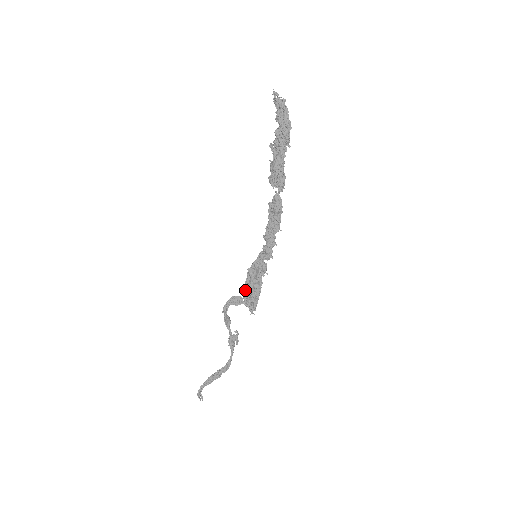
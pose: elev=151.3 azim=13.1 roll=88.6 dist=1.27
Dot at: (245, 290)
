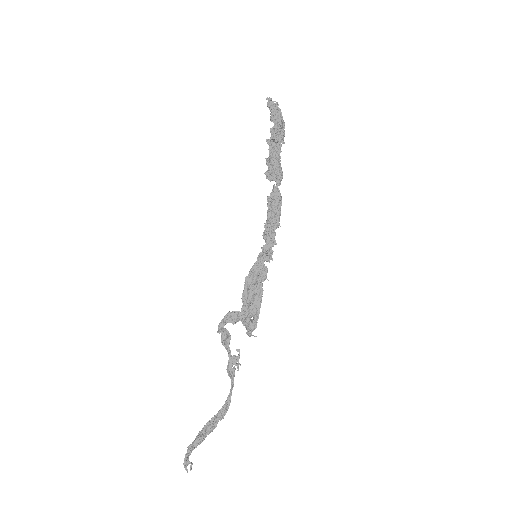
Dot at: occluded
